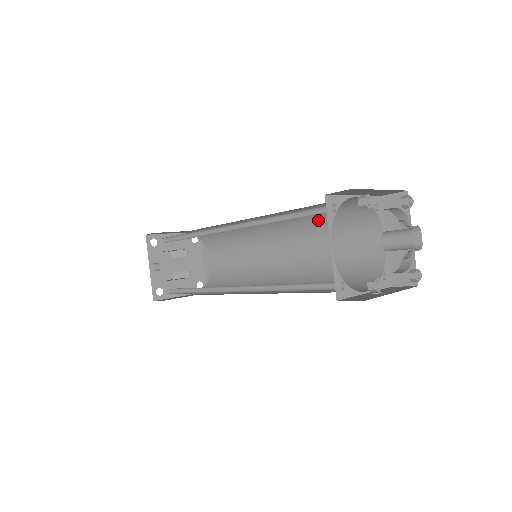
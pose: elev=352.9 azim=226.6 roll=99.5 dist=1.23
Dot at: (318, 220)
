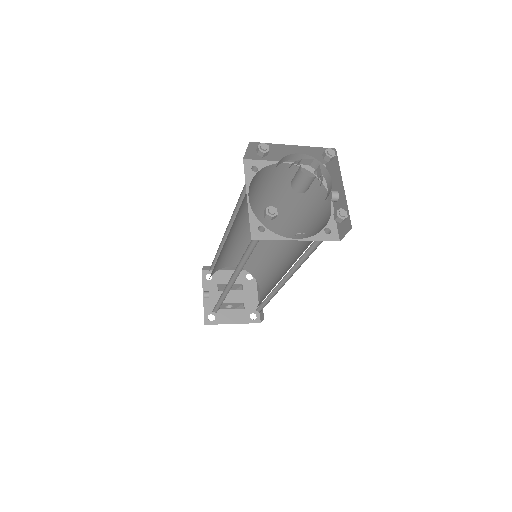
Dot at: (293, 208)
